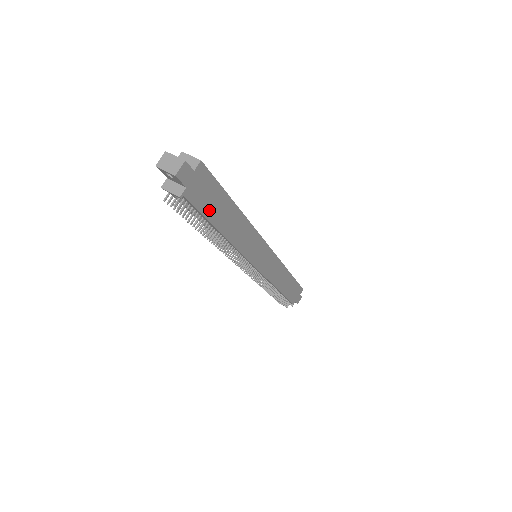
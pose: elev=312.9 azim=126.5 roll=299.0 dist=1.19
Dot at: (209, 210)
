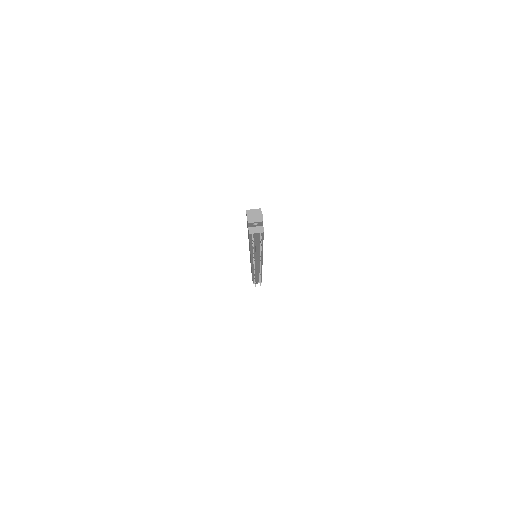
Dot at: occluded
